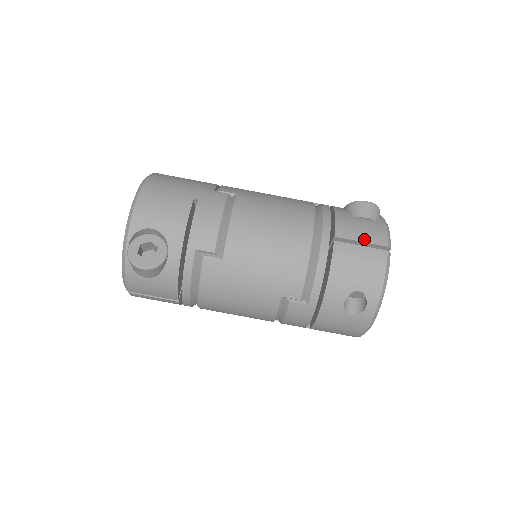
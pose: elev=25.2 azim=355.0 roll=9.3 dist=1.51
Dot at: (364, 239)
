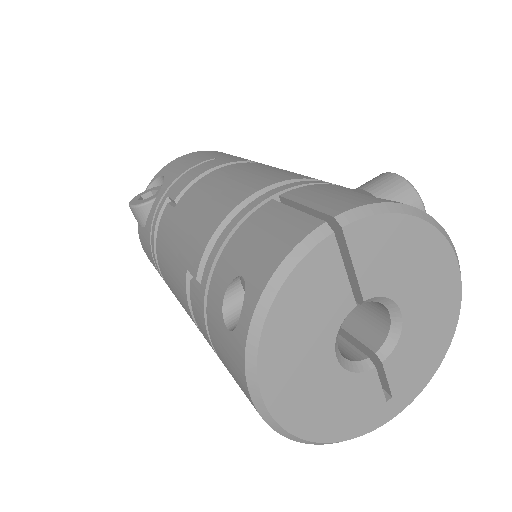
Dot at: (312, 203)
